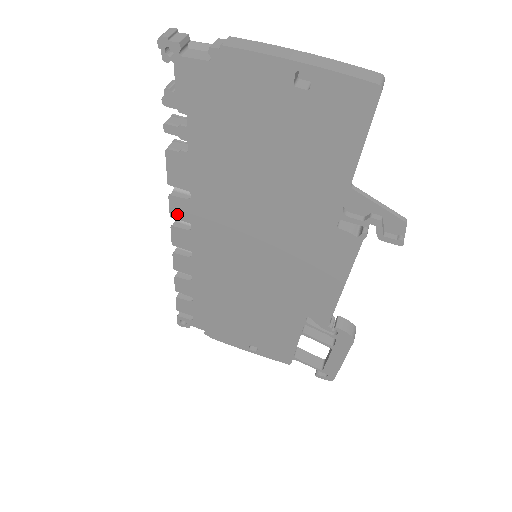
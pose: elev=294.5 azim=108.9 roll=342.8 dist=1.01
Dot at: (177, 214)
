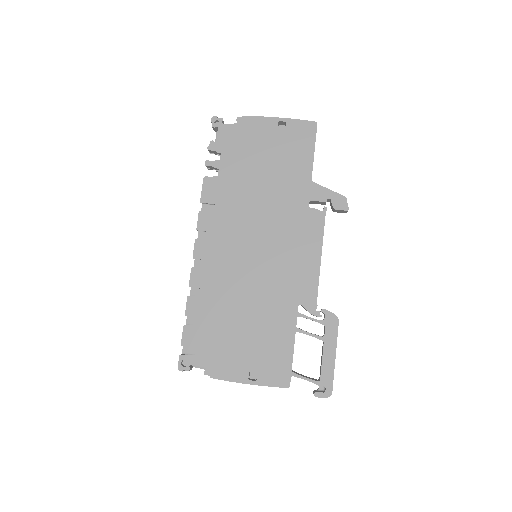
Dot at: (202, 226)
